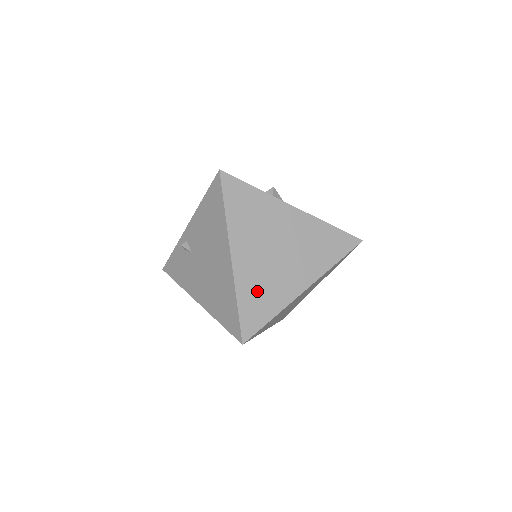
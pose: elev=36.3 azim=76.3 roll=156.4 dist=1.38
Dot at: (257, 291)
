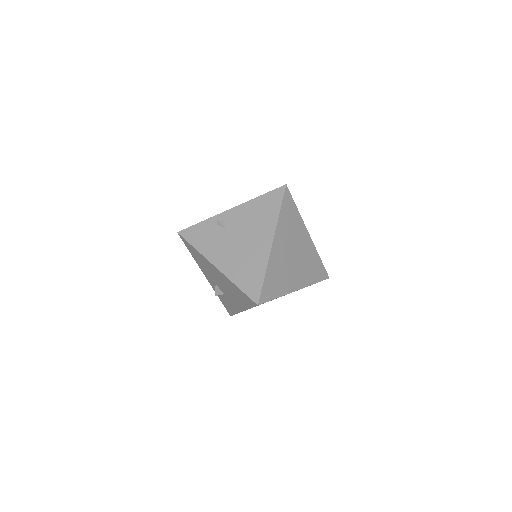
Dot at: (276, 274)
